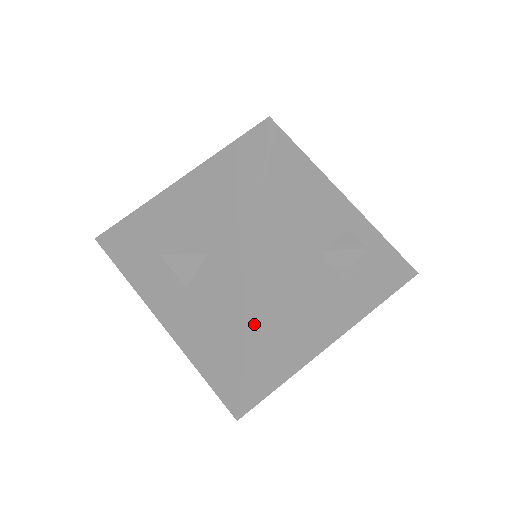
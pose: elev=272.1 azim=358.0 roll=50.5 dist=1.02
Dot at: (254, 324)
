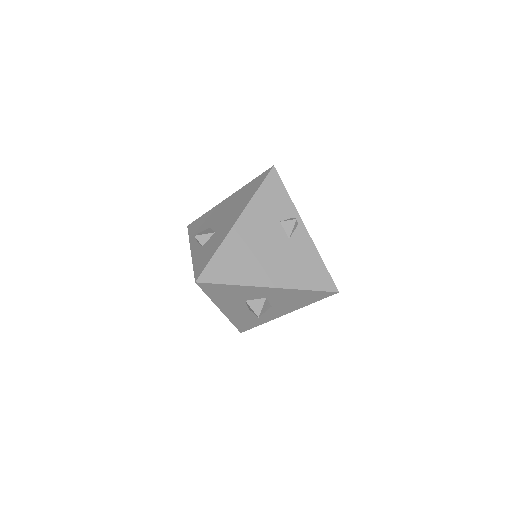
Dot at: occluded
